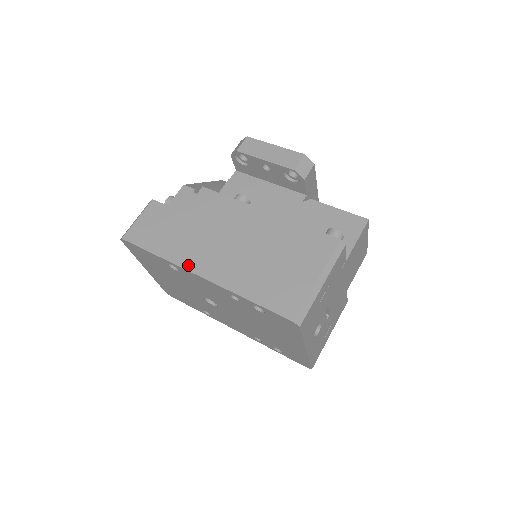
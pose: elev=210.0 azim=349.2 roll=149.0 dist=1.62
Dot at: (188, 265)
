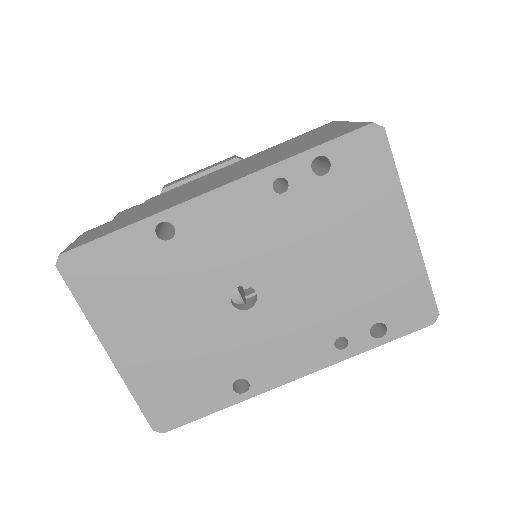
Dot at: (188, 198)
